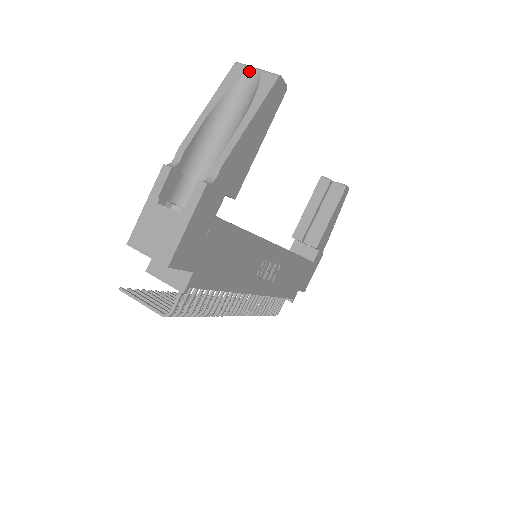
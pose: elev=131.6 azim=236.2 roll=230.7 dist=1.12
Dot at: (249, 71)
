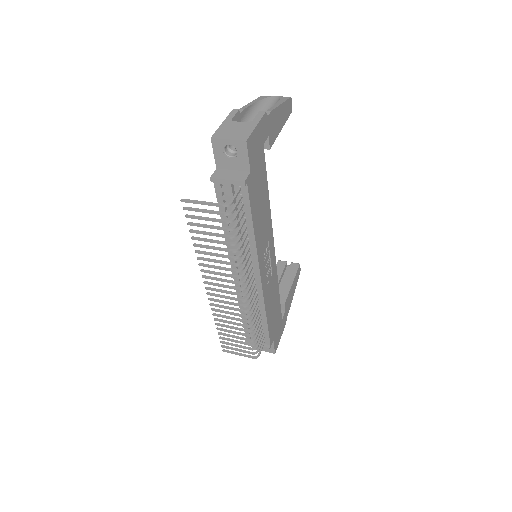
Dot at: (272, 97)
